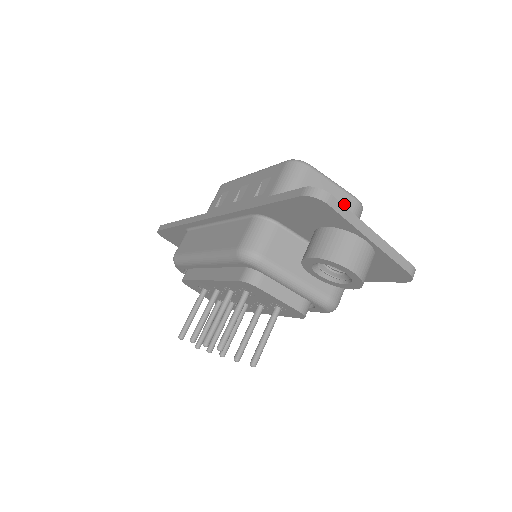
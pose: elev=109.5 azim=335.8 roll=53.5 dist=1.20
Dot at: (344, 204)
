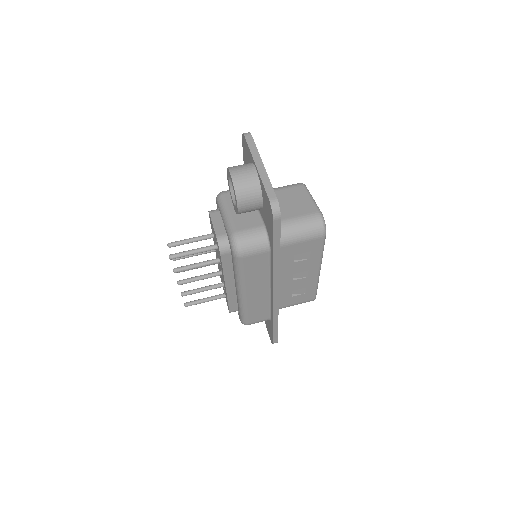
Dot at: (306, 209)
